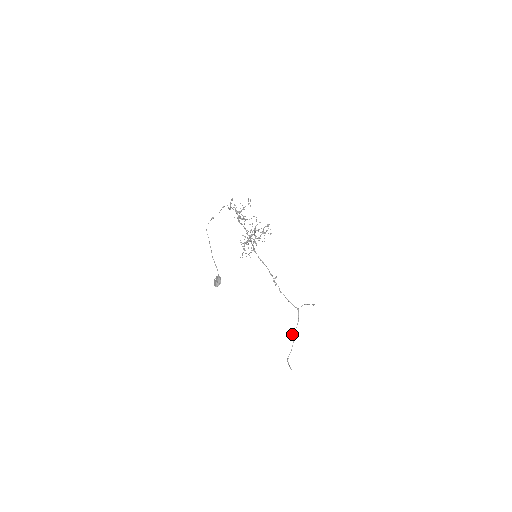
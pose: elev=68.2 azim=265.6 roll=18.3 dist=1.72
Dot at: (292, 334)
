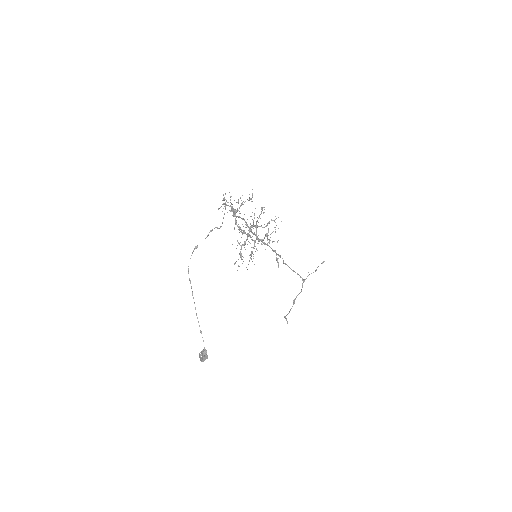
Dot at: occluded
